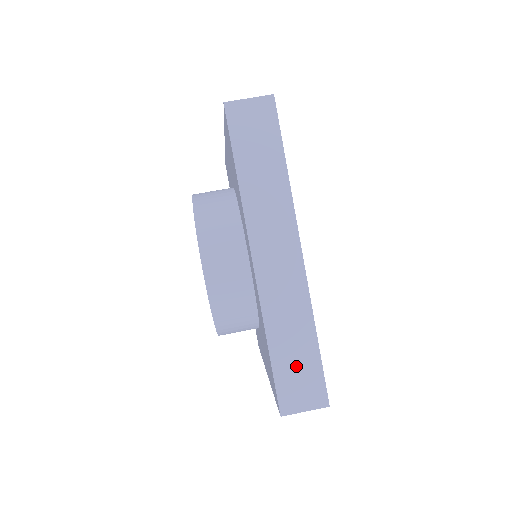
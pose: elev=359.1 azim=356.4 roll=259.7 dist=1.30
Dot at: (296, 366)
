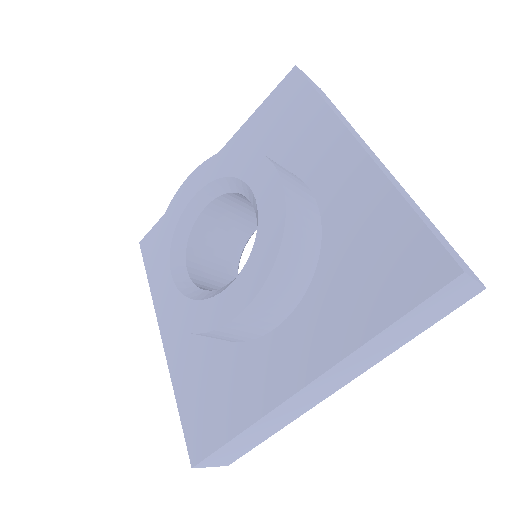
Dot at: (439, 236)
